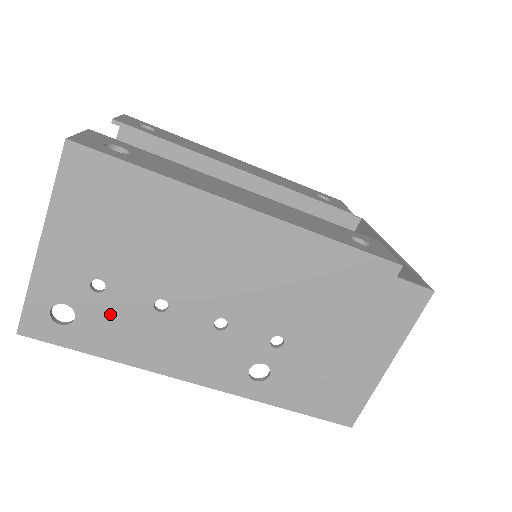
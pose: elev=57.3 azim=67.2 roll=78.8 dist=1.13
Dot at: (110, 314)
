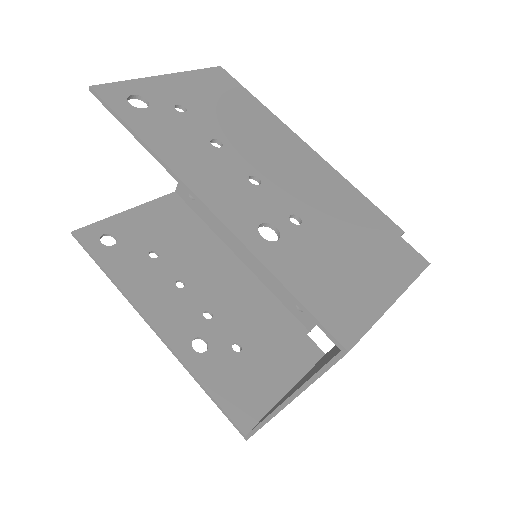
Dot at: (174, 123)
